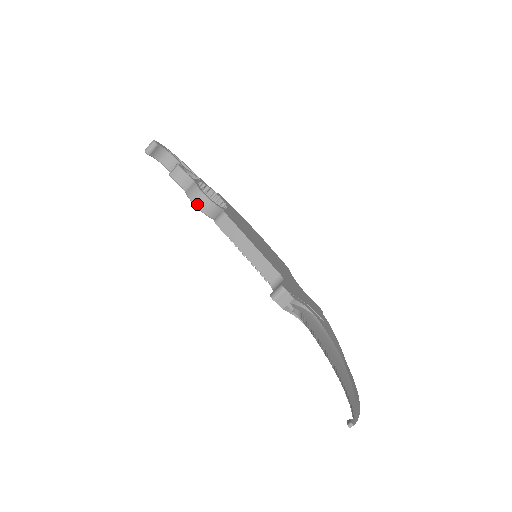
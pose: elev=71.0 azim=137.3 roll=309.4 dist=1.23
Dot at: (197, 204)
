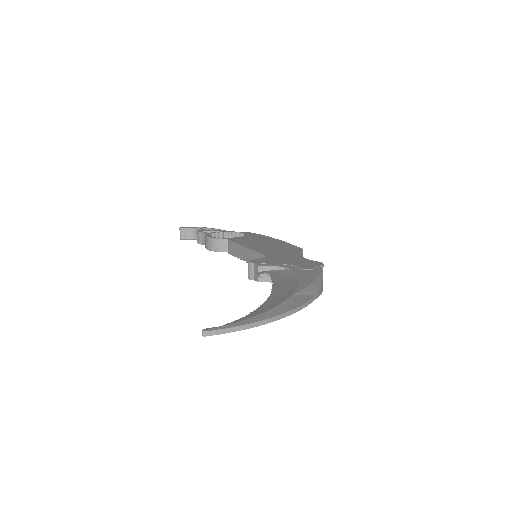
Dot at: (209, 248)
